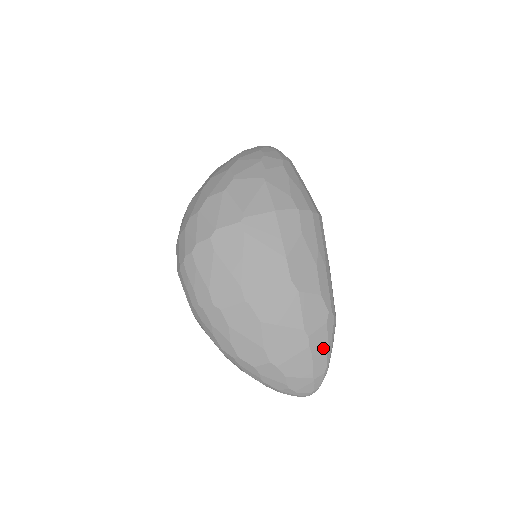
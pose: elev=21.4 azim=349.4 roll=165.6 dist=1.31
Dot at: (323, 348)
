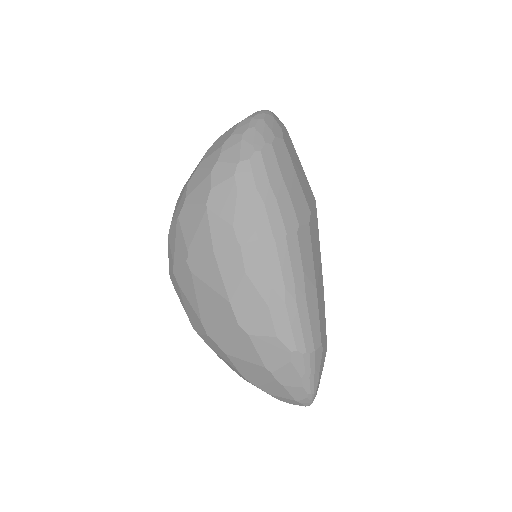
Dot at: (295, 381)
